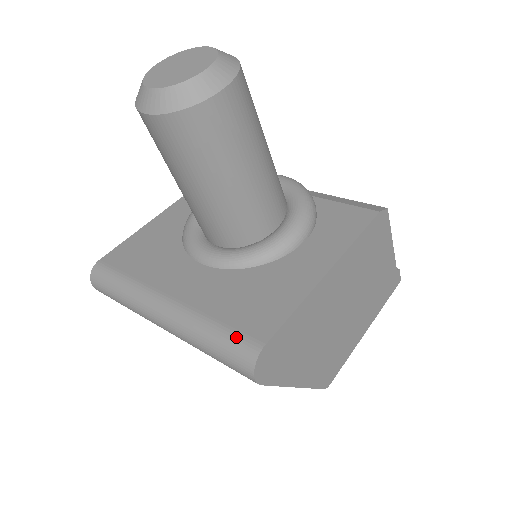
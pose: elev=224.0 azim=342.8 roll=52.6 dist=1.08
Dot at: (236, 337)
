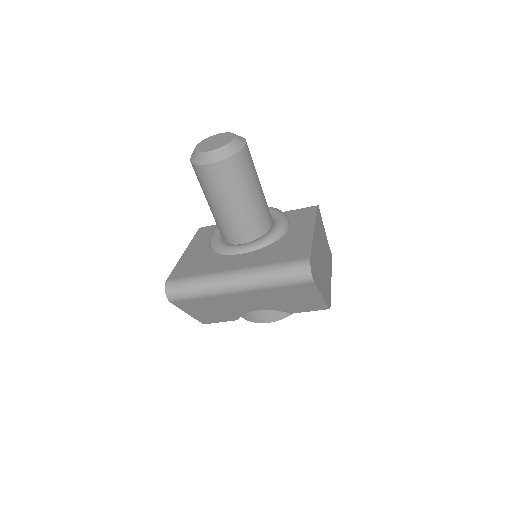
Dot at: (292, 262)
